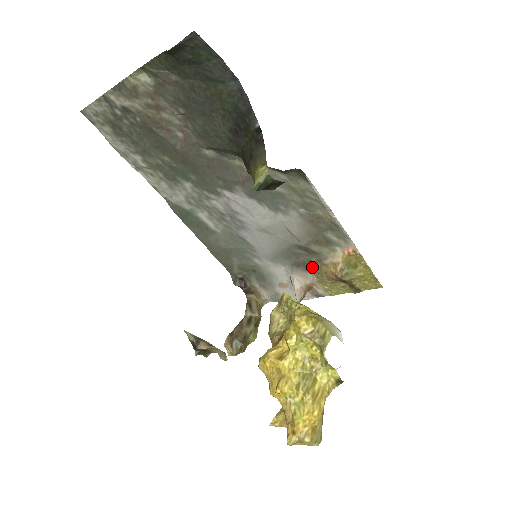
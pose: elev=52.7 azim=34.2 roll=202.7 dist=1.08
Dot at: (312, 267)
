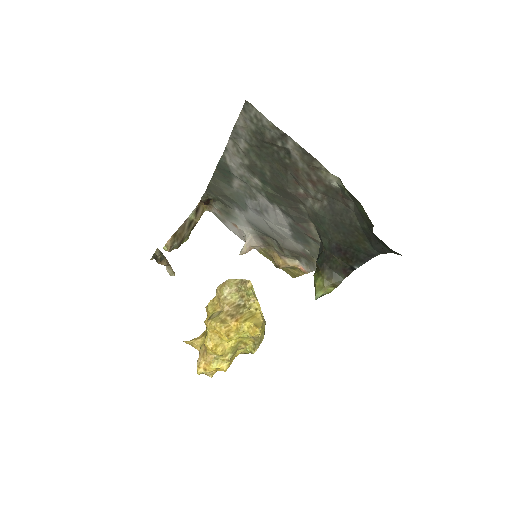
Dot at: (269, 246)
